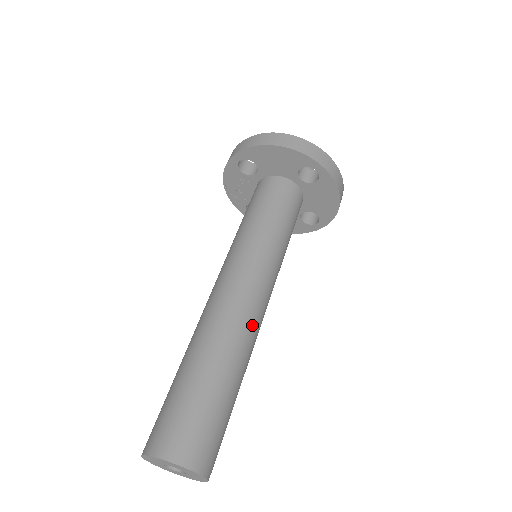
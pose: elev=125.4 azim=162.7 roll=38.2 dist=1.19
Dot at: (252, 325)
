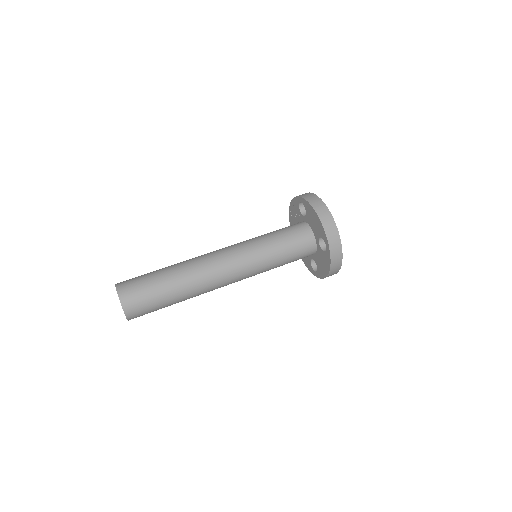
Dot at: (211, 283)
